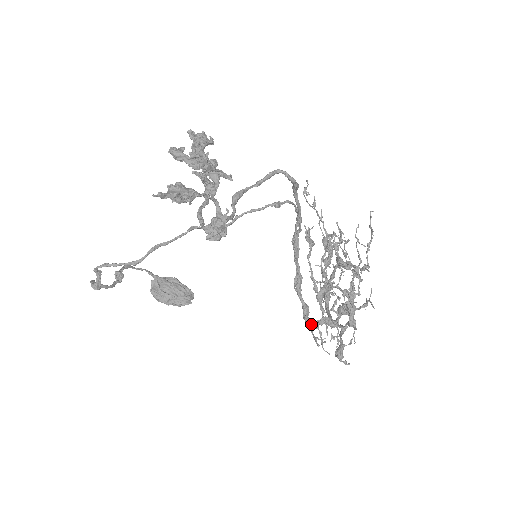
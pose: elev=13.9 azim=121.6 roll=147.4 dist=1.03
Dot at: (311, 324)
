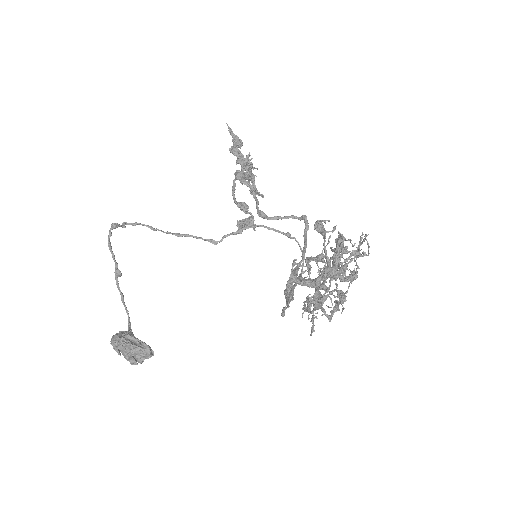
Dot at: (292, 281)
